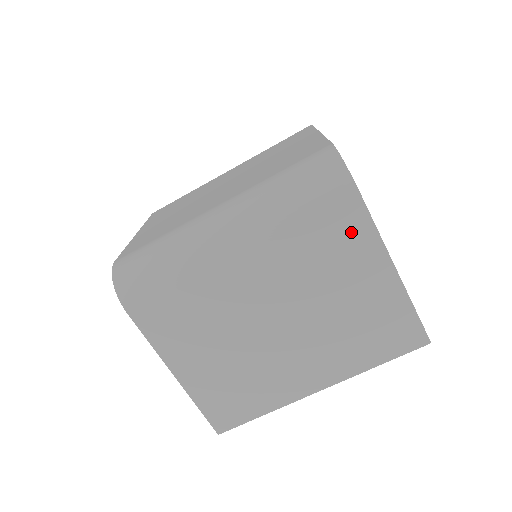
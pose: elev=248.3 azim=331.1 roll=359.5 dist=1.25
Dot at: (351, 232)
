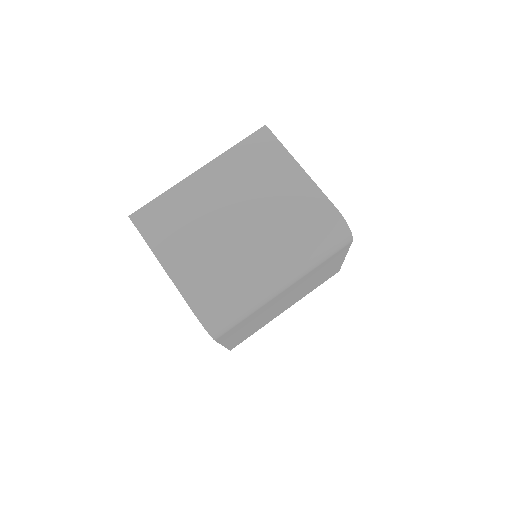
Dot at: occluded
